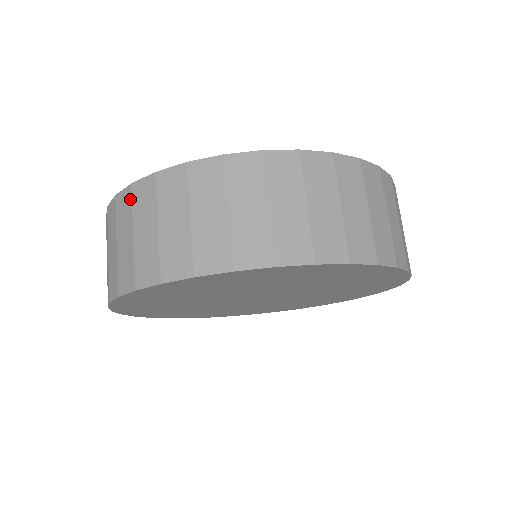
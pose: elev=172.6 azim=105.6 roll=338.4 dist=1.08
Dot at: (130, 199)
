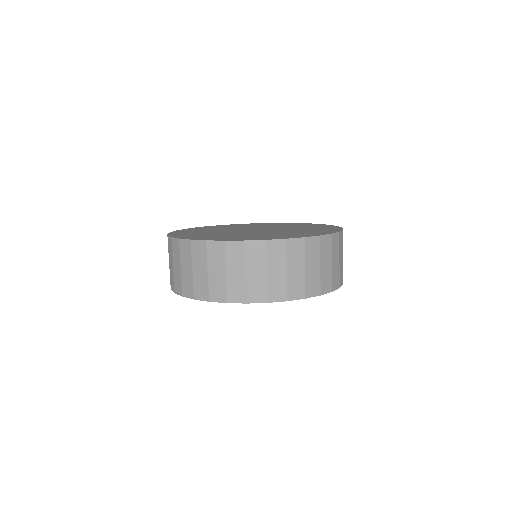
Dot at: (179, 247)
